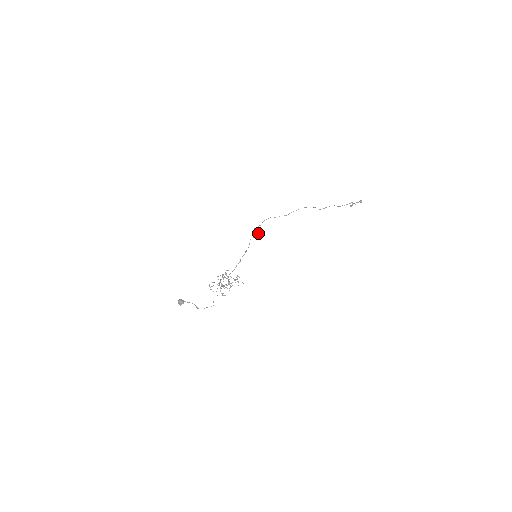
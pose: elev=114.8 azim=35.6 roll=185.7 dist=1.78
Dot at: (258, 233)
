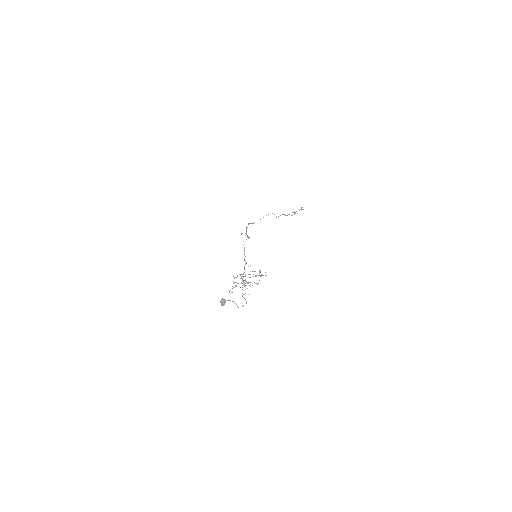
Dot at: (248, 236)
